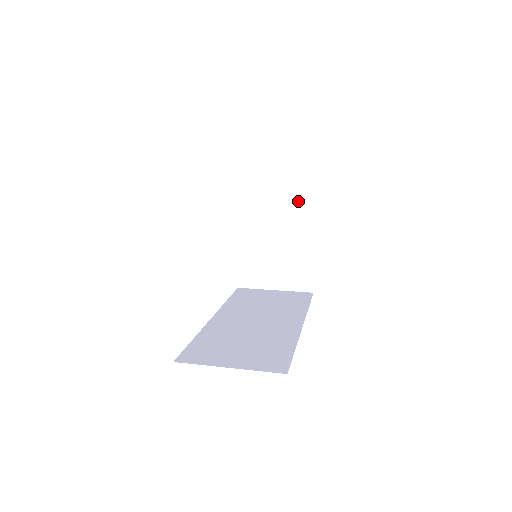
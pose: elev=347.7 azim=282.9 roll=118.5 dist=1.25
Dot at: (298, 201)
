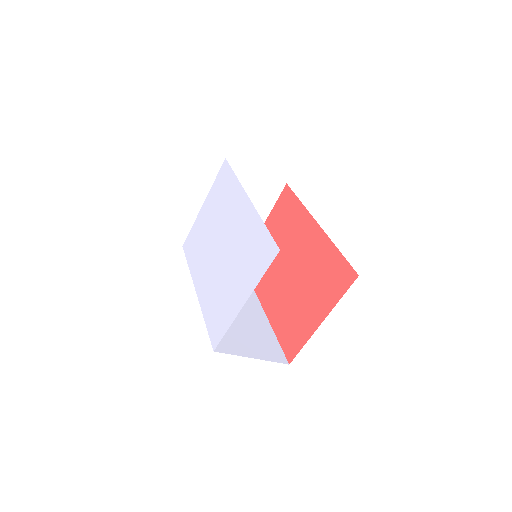
Dot at: (265, 195)
